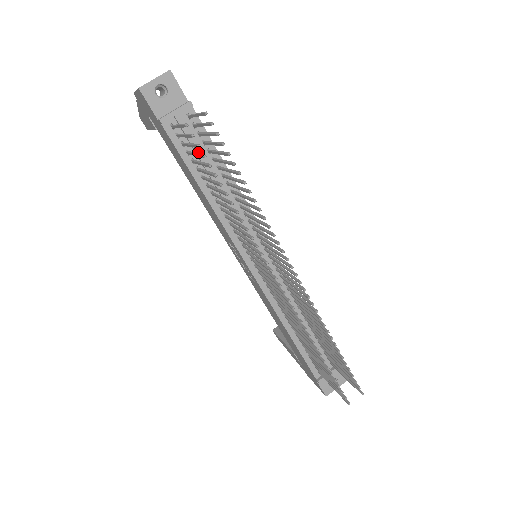
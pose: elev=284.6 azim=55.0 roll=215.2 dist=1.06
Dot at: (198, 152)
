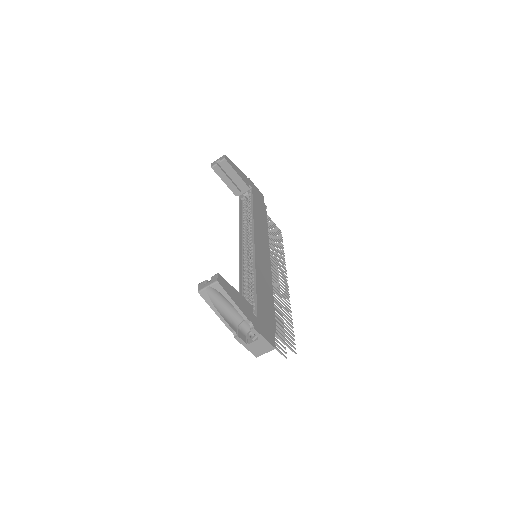
Dot at: occluded
